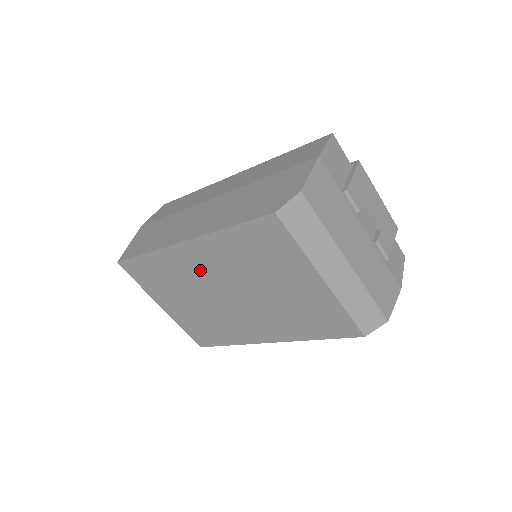
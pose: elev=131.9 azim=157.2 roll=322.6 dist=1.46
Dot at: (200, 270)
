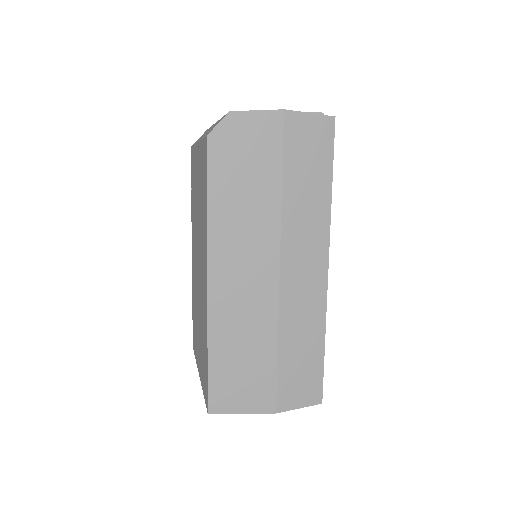
Dot at: occluded
